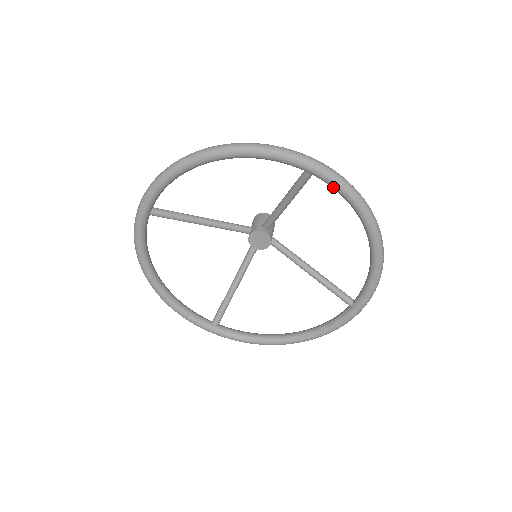
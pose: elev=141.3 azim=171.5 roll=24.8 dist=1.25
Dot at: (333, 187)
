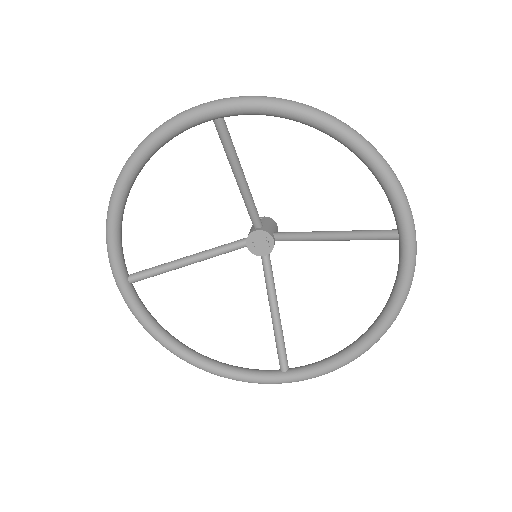
Dot at: (403, 266)
